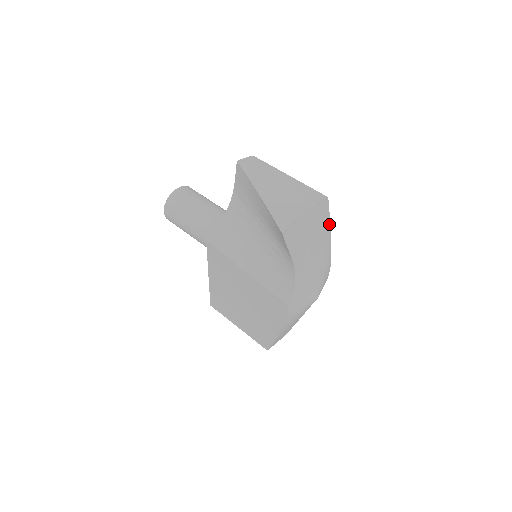
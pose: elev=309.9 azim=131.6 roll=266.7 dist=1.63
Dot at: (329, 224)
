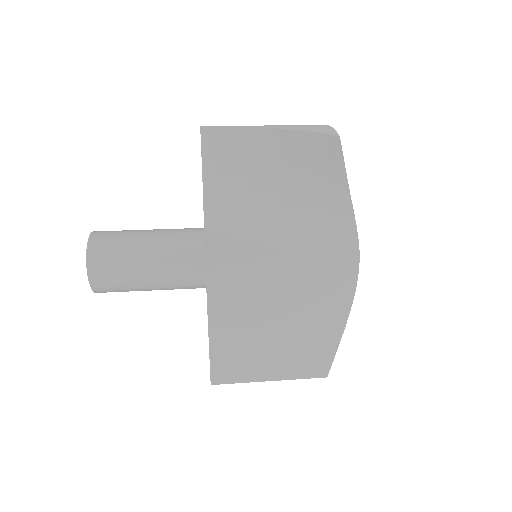
Dot at: occluded
